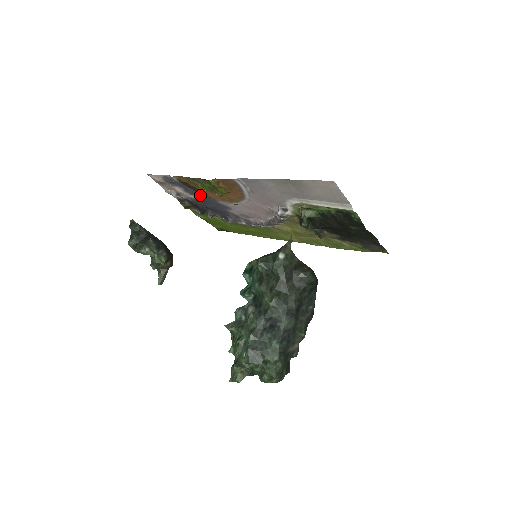
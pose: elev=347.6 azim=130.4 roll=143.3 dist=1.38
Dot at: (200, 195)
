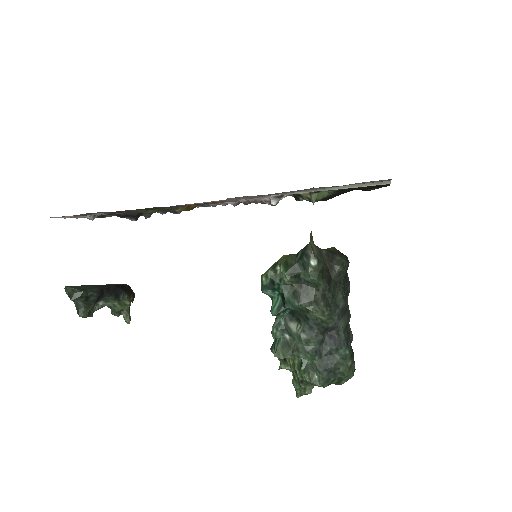
Dot at: (138, 209)
